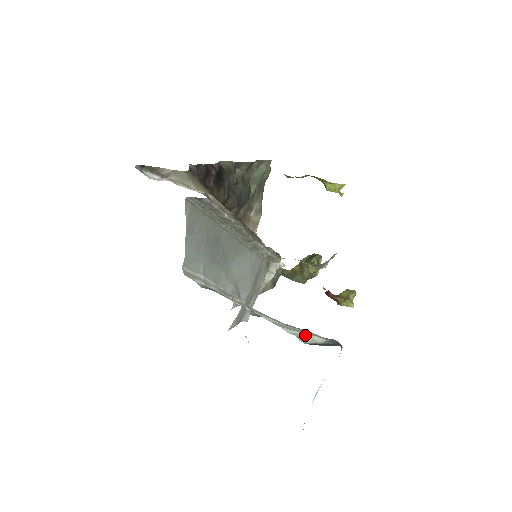
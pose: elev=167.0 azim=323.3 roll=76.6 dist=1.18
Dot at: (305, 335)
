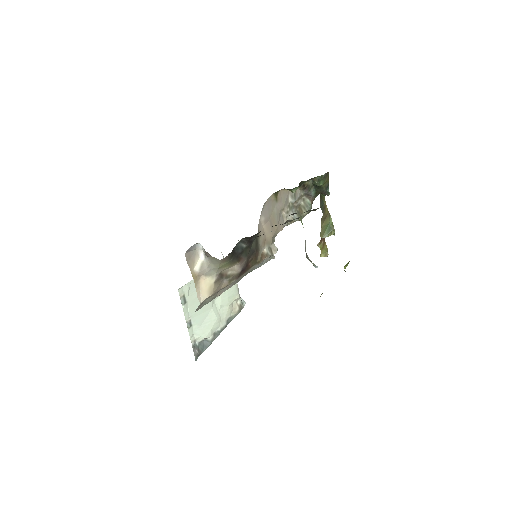
Dot at: (201, 337)
